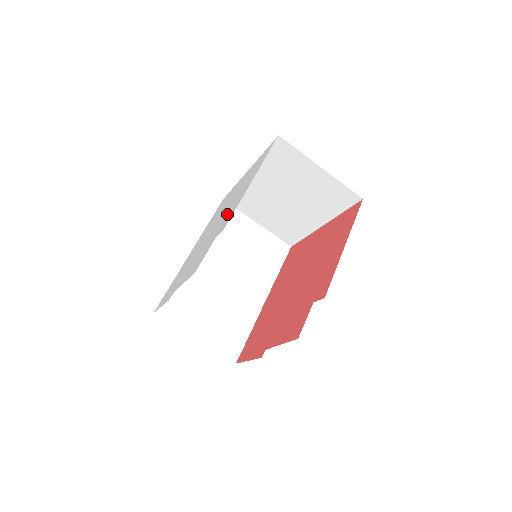
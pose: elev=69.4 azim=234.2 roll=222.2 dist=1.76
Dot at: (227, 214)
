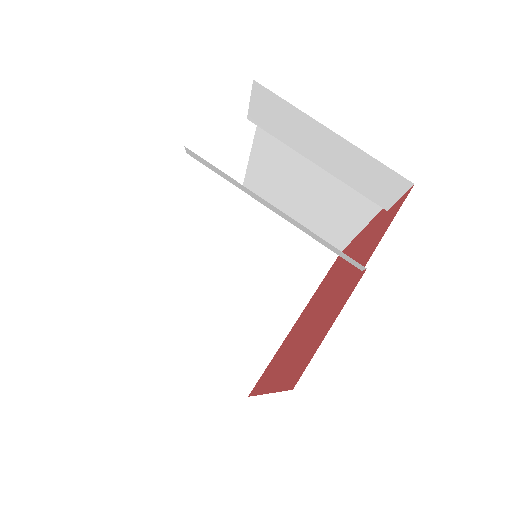
Dot at: occluded
